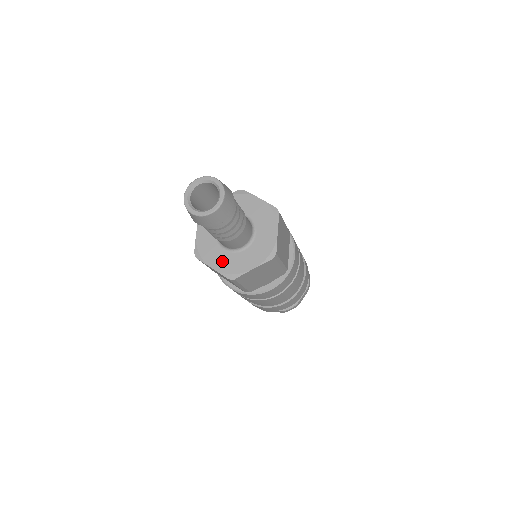
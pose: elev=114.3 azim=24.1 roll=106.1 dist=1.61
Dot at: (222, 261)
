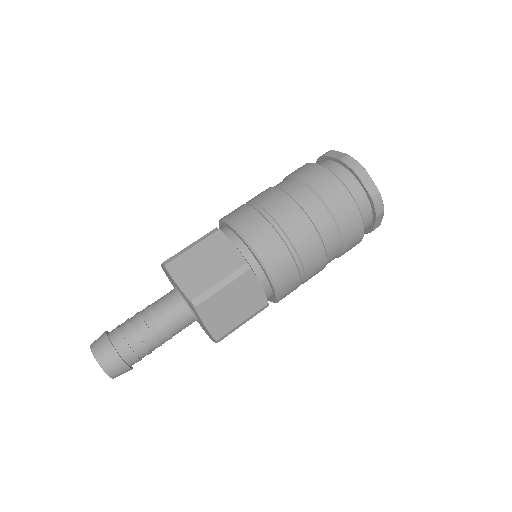
Dot at: occluded
